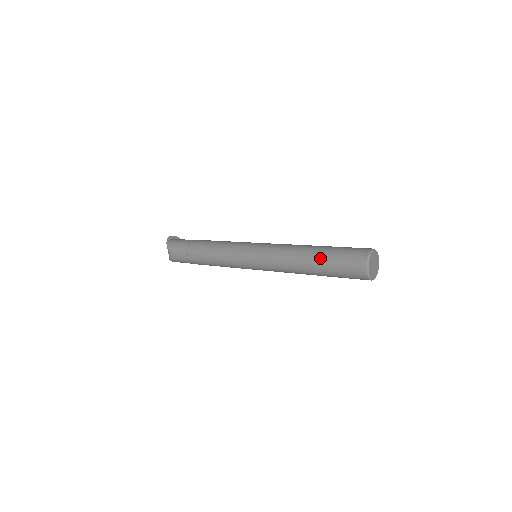
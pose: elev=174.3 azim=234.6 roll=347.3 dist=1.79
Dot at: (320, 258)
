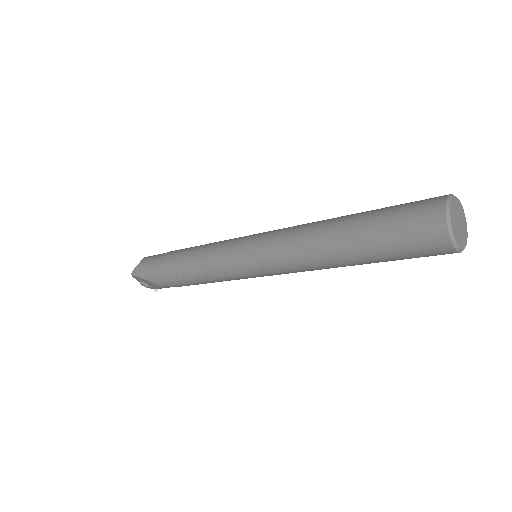
Dot at: occluded
